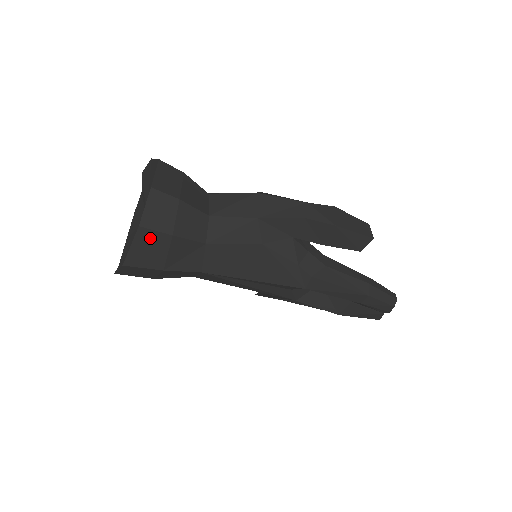
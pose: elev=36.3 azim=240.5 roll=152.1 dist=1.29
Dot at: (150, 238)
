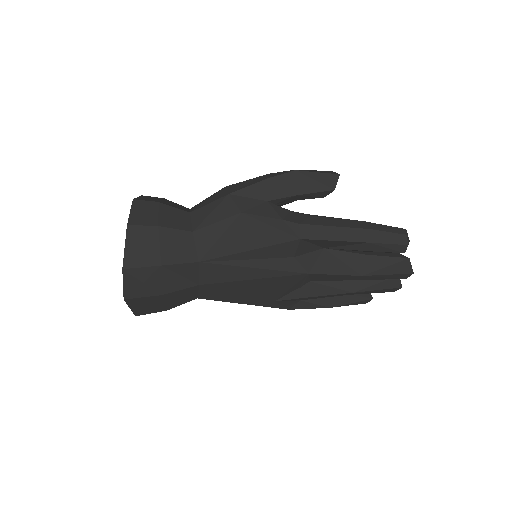
Dot at: (140, 234)
